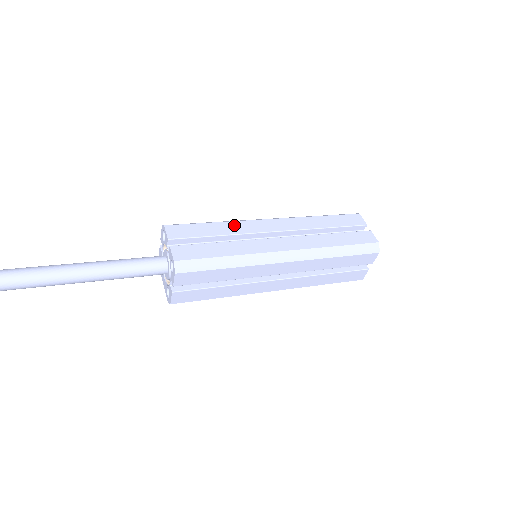
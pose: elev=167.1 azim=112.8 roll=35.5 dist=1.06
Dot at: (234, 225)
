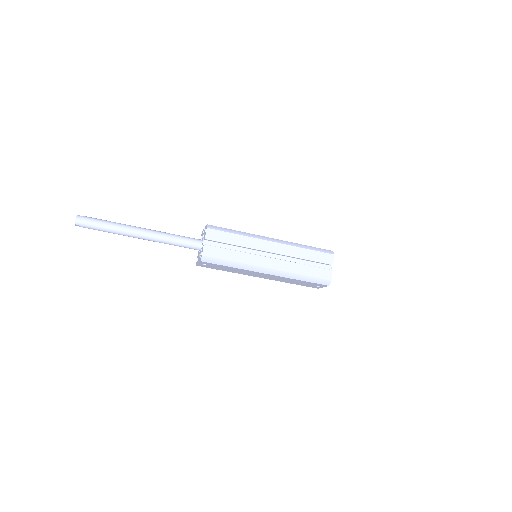
Dot at: occluded
